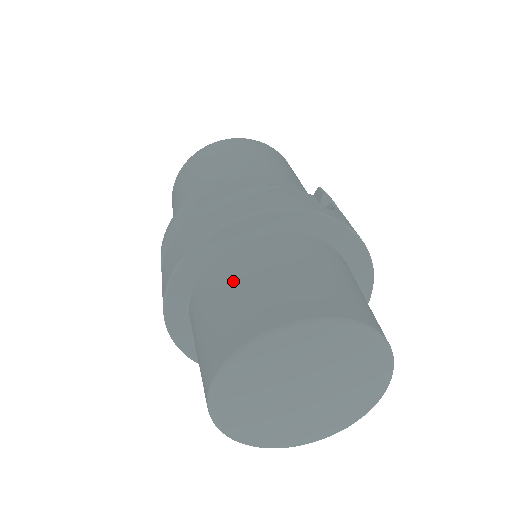
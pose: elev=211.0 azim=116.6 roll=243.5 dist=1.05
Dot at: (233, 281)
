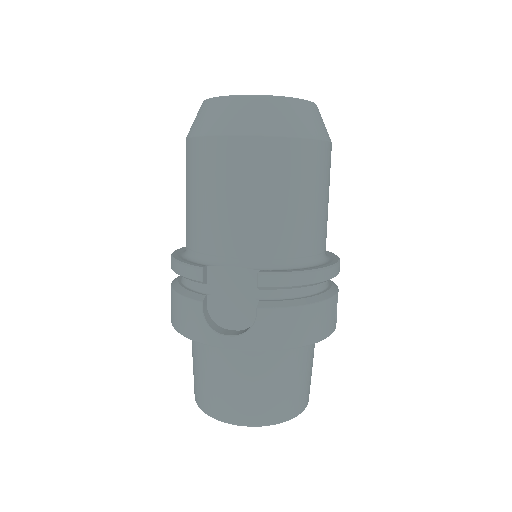
Dot at: (193, 354)
